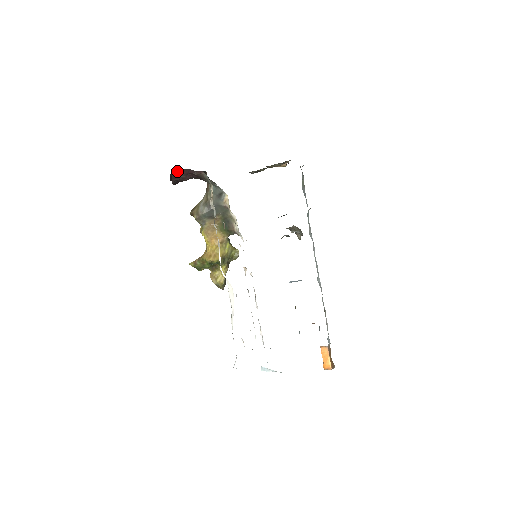
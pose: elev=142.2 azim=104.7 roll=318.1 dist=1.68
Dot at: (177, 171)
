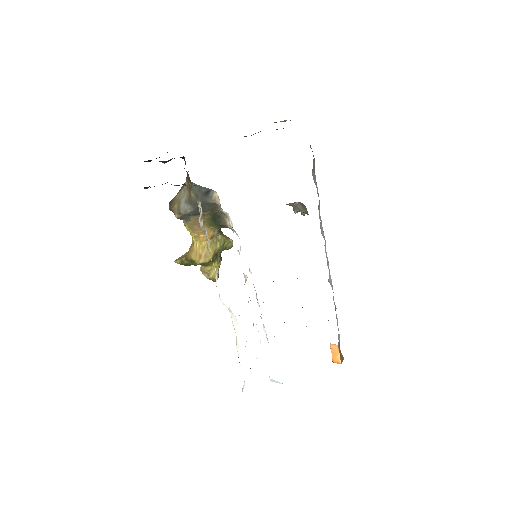
Dot at: occluded
